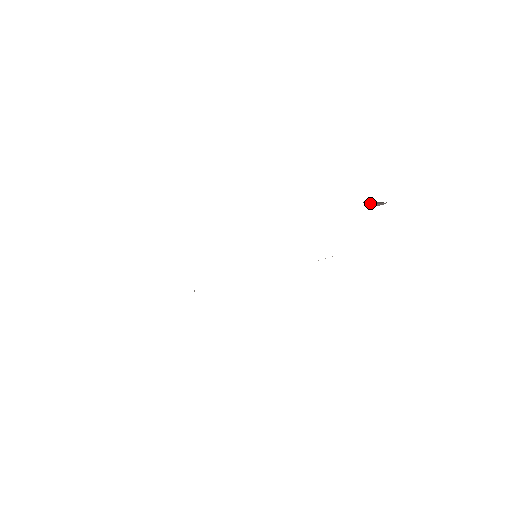
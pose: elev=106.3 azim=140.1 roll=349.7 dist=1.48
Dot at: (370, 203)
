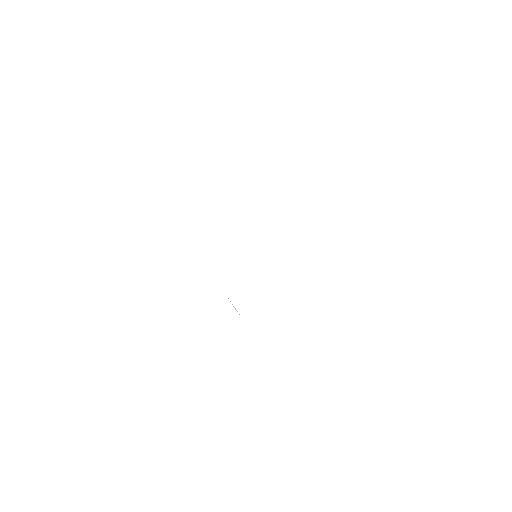
Dot at: occluded
